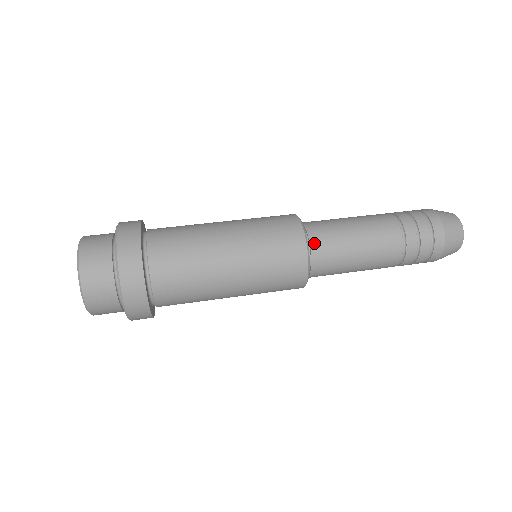
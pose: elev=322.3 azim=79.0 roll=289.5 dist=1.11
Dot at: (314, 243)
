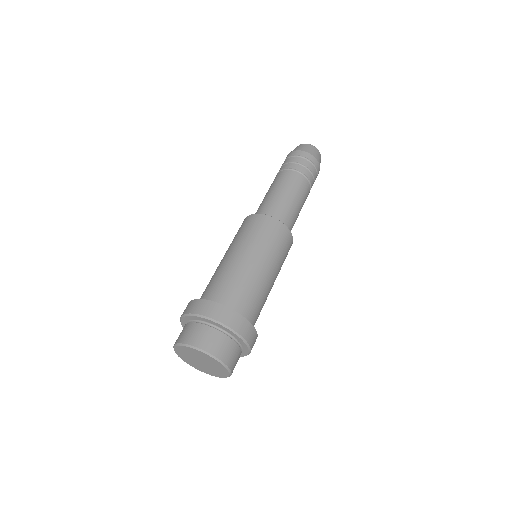
Dot at: (288, 227)
